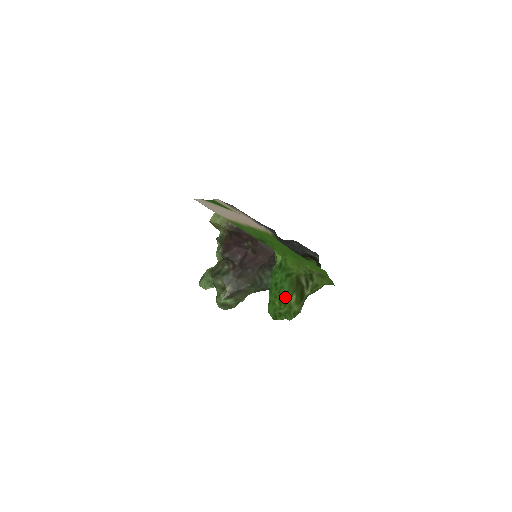
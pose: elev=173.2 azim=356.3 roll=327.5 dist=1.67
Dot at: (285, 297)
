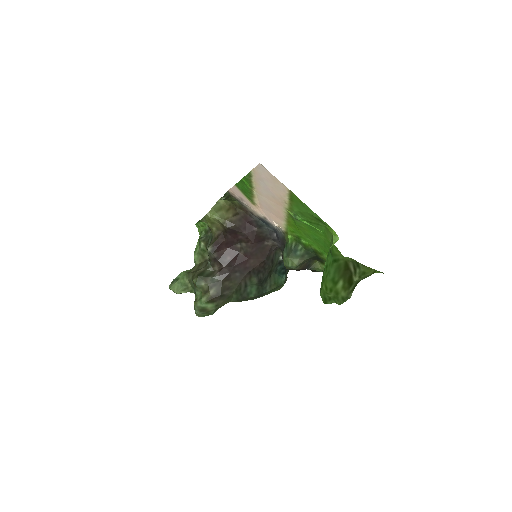
Dot at: (330, 283)
